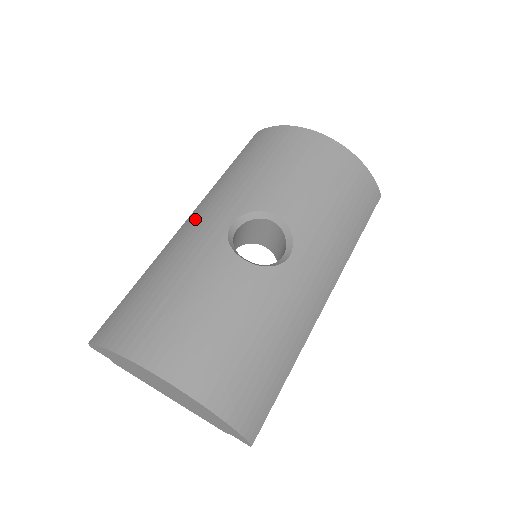
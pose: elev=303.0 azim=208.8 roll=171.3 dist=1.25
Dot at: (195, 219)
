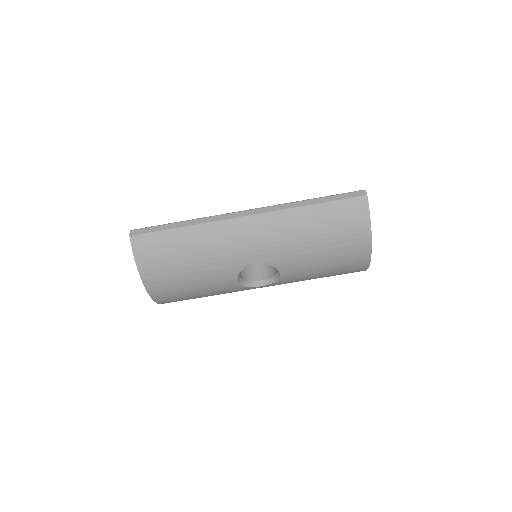
Dot at: (248, 231)
